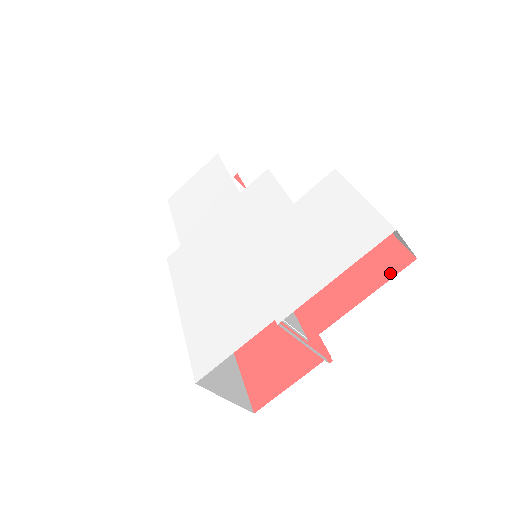
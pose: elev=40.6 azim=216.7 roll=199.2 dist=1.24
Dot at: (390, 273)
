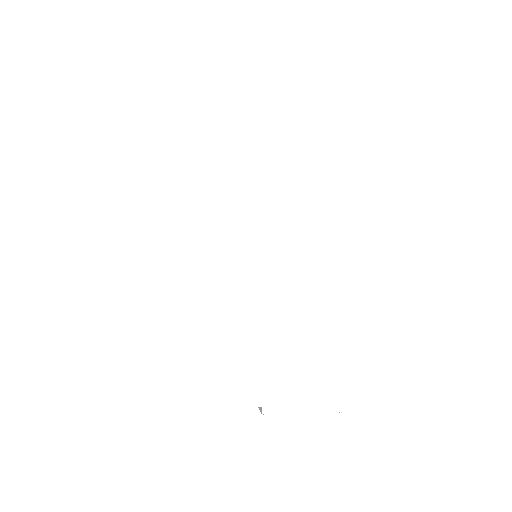
Dot at: occluded
